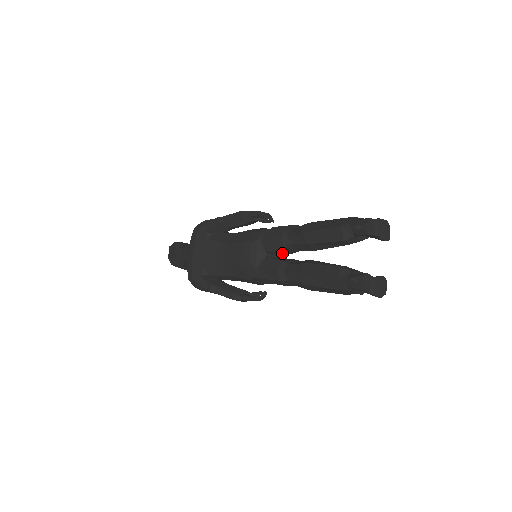
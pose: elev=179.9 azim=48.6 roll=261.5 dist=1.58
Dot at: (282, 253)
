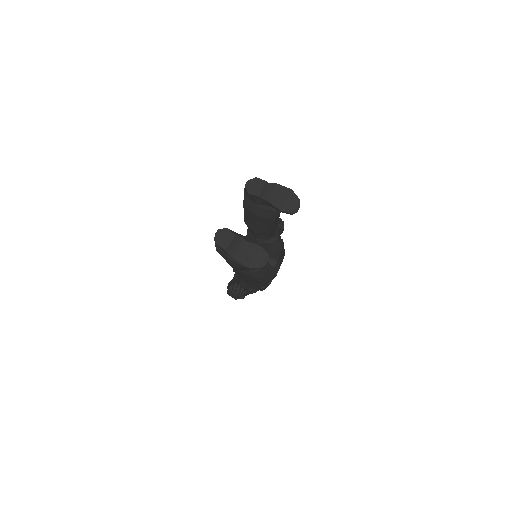
Dot at: occluded
